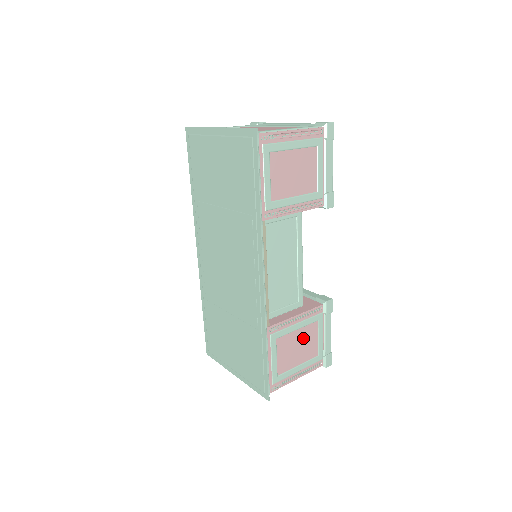
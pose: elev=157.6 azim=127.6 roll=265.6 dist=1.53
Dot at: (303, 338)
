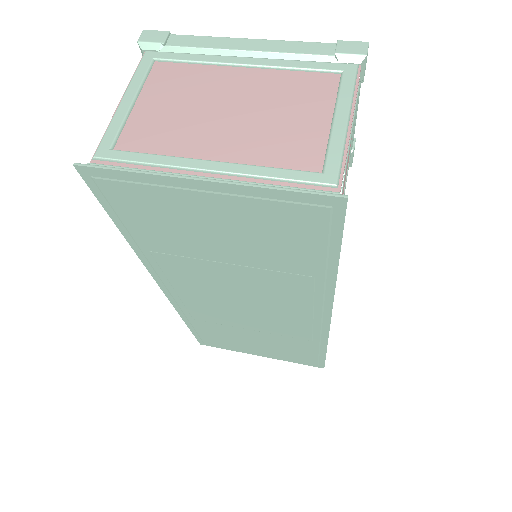
Dot at: occluded
